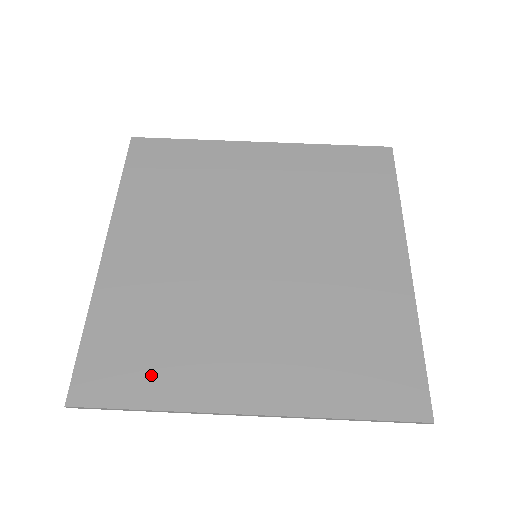
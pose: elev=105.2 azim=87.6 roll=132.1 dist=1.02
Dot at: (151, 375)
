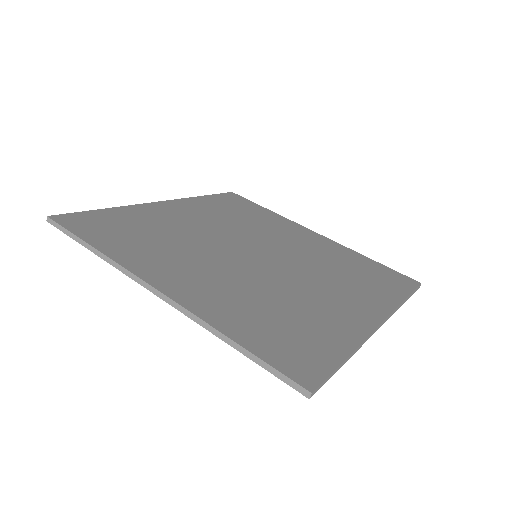
Dot at: (116, 240)
